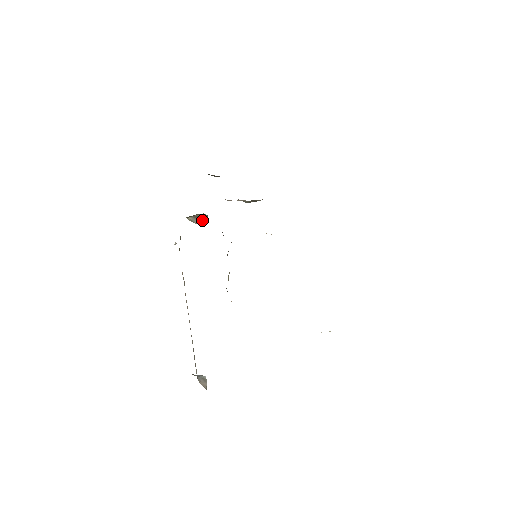
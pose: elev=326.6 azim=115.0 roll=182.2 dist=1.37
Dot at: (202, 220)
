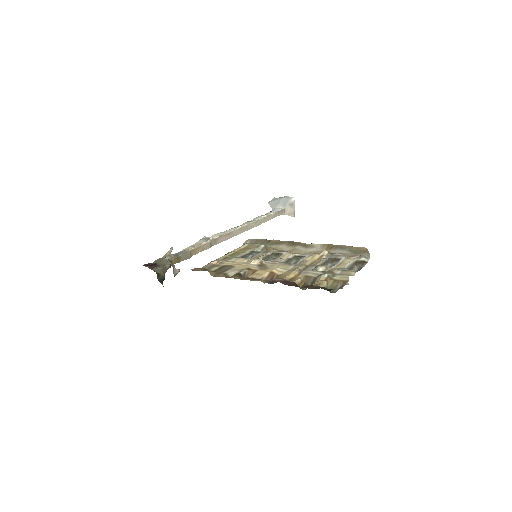
Dot at: (174, 272)
